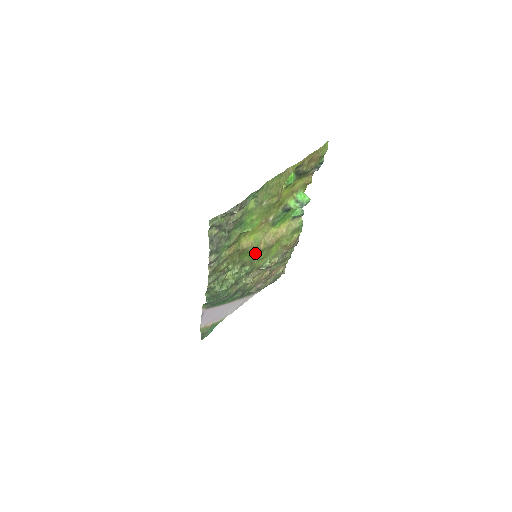
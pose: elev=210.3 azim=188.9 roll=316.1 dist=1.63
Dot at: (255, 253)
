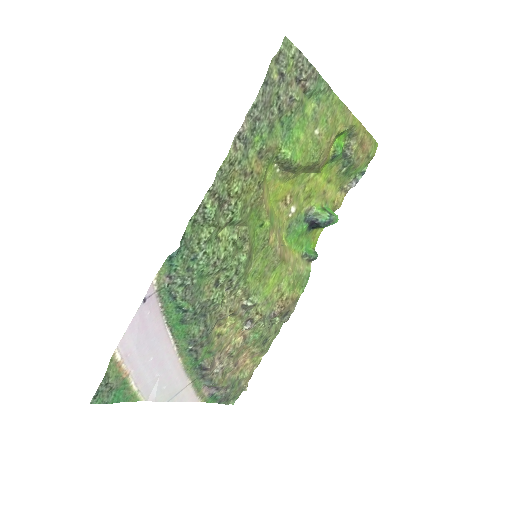
Dot at: (261, 241)
